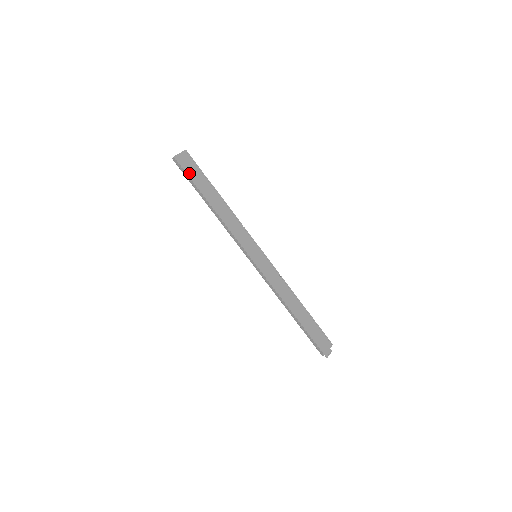
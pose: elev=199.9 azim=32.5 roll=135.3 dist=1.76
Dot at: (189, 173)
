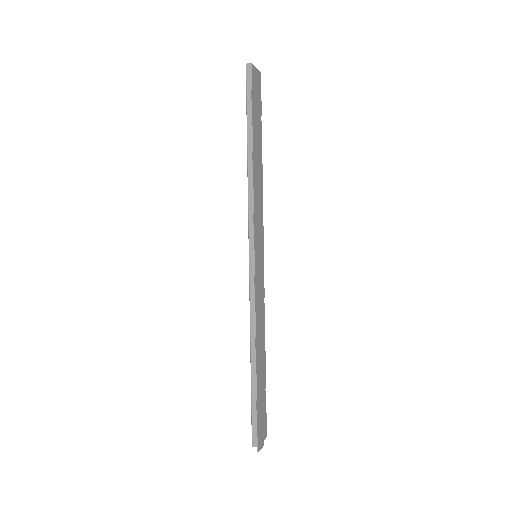
Dot at: (253, 96)
